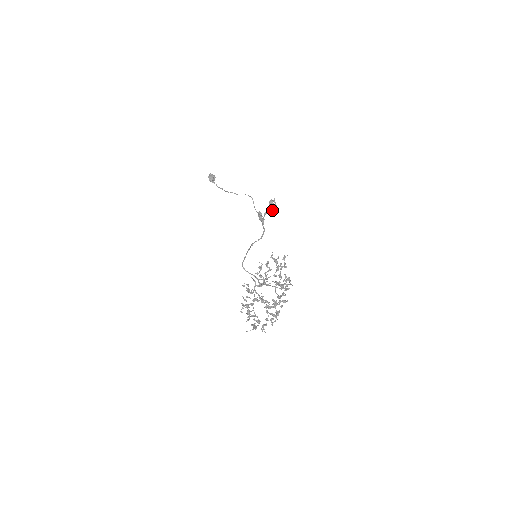
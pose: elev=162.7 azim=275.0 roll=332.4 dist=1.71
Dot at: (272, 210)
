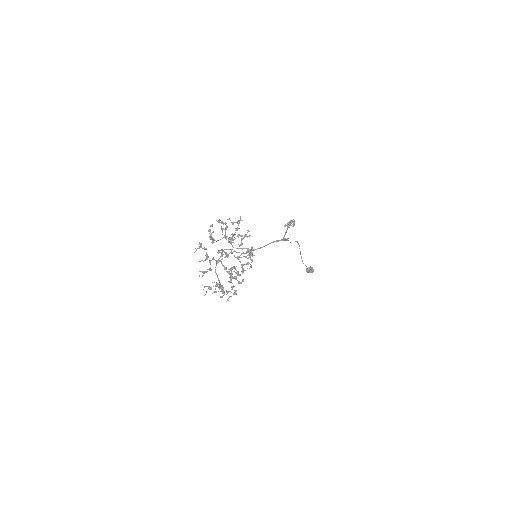
Dot at: (288, 226)
